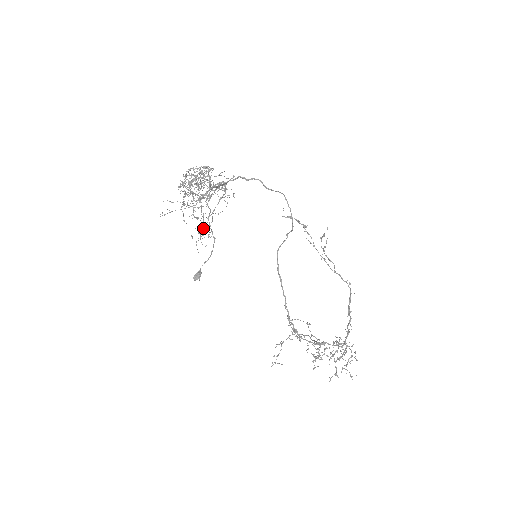
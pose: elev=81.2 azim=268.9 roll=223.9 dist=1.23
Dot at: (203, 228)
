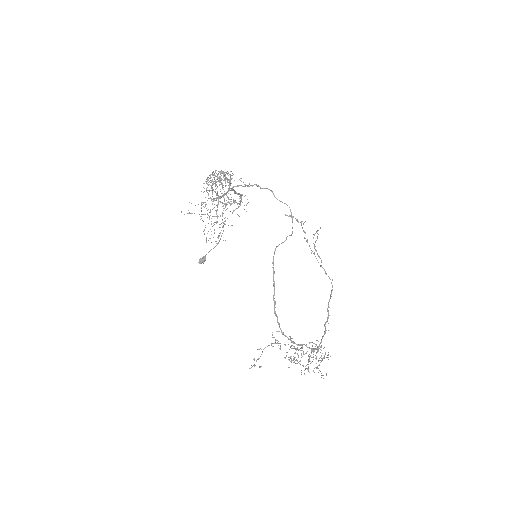
Dot at: occluded
